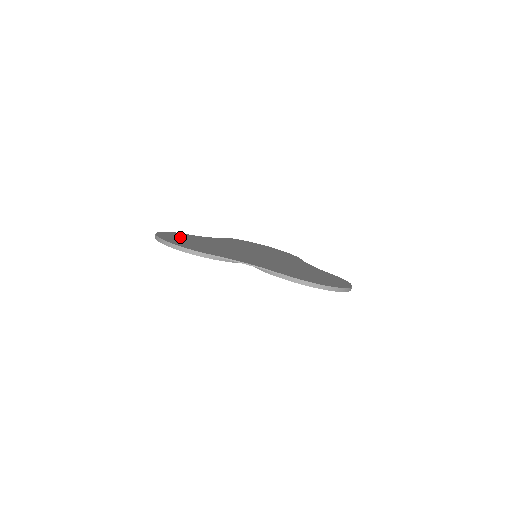
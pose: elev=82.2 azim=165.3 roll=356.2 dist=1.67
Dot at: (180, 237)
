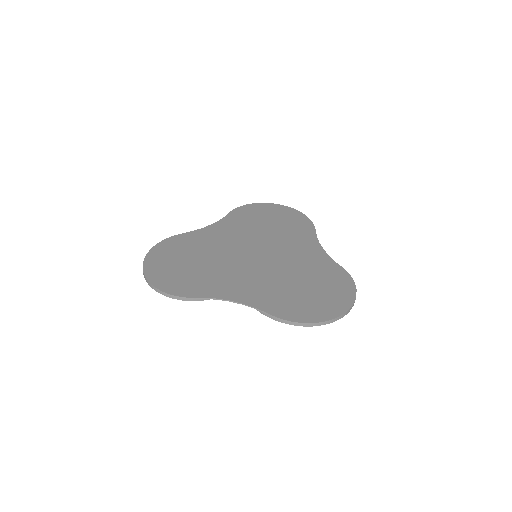
Dot at: (171, 253)
